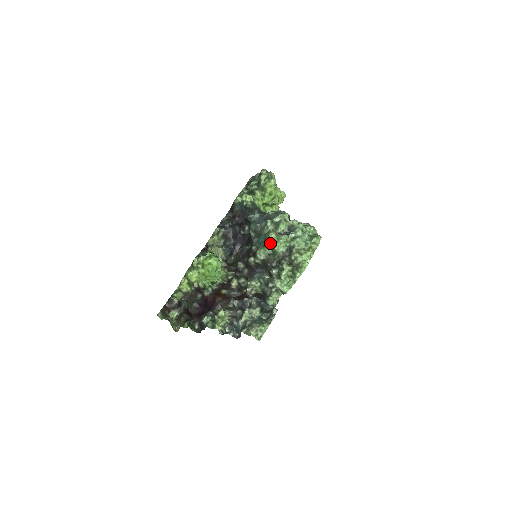
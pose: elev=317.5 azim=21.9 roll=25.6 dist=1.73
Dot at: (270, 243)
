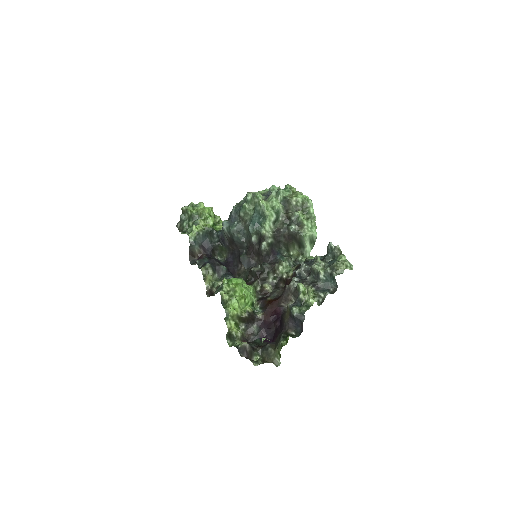
Dot at: (268, 209)
